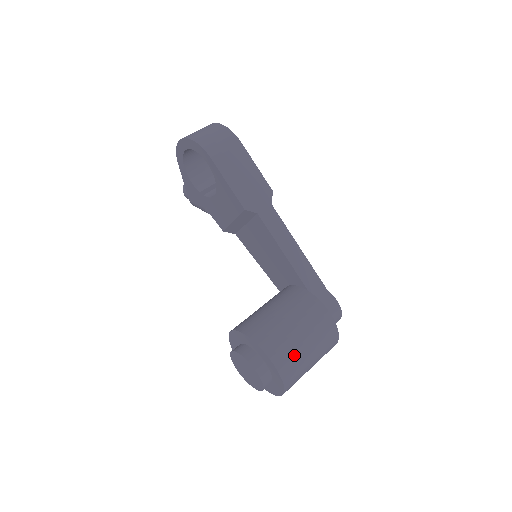
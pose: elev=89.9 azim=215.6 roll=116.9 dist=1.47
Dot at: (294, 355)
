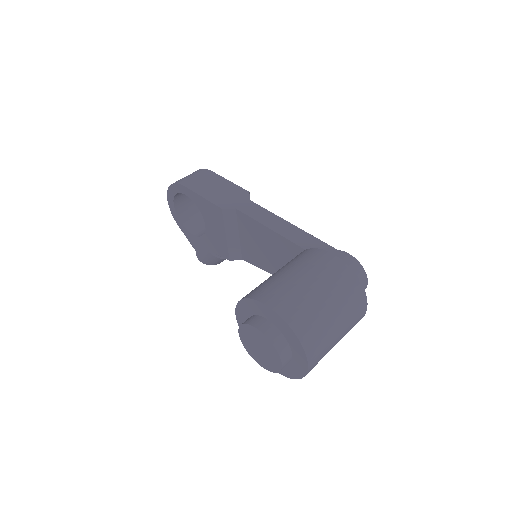
Dot at: (296, 297)
